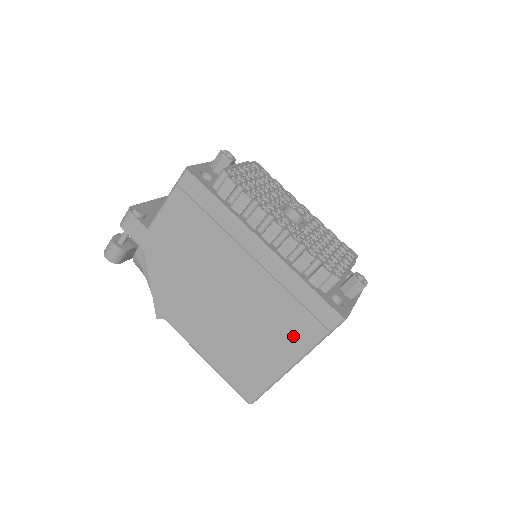
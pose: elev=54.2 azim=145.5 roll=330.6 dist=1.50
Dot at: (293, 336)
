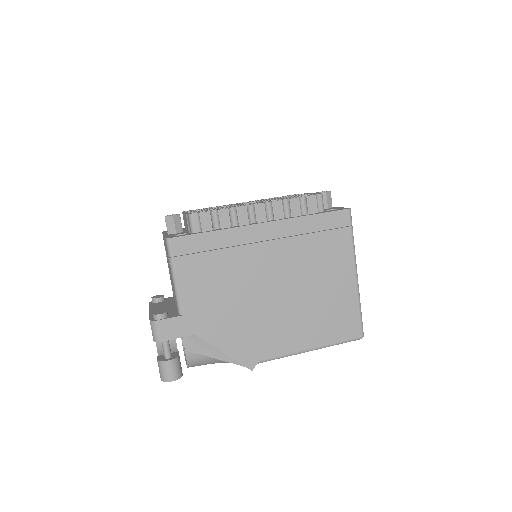
Dot at: (338, 256)
